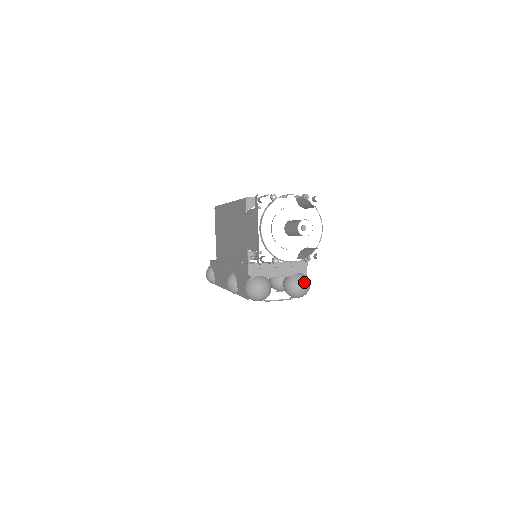
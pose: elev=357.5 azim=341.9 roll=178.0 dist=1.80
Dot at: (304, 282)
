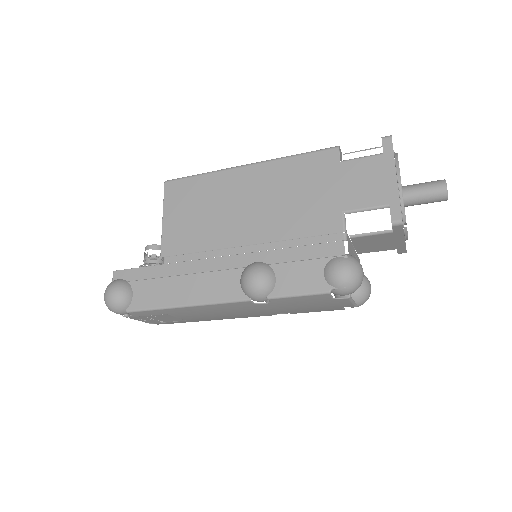
Dot at: occluded
